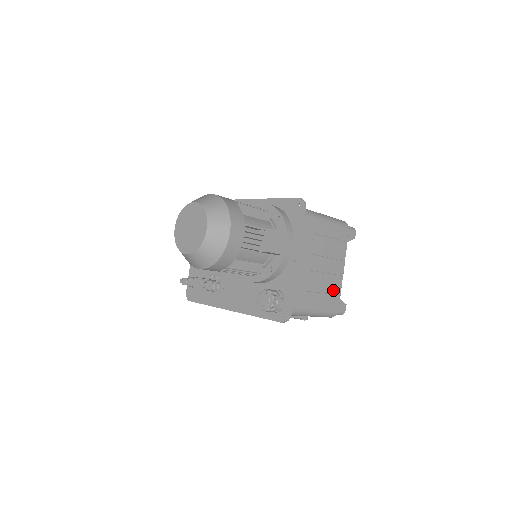
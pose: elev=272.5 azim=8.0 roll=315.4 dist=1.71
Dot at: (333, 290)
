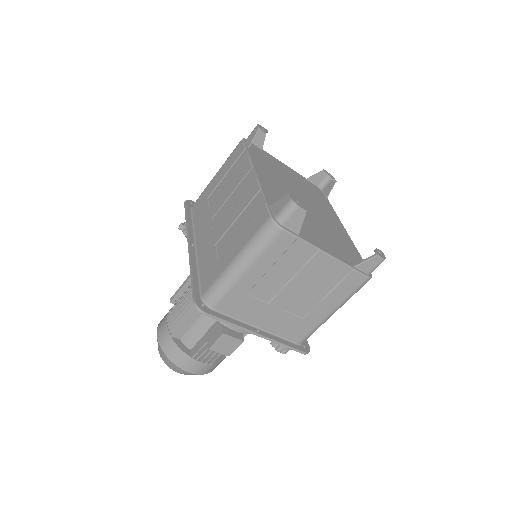
Dot at: (337, 279)
